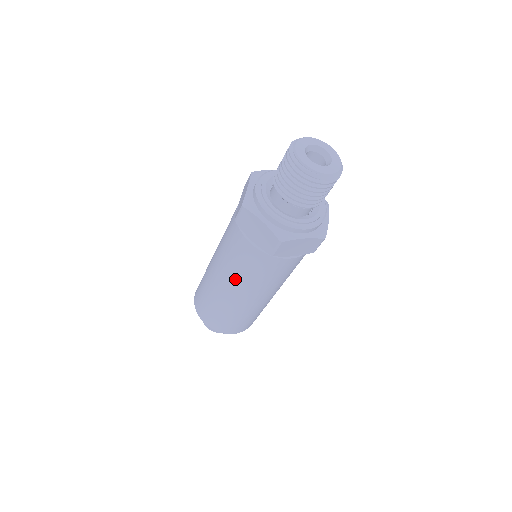
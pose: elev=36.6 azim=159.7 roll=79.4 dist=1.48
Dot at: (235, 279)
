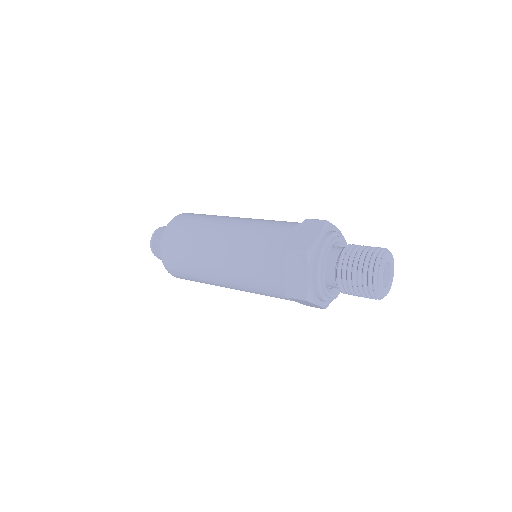
Dot at: (234, 270)
